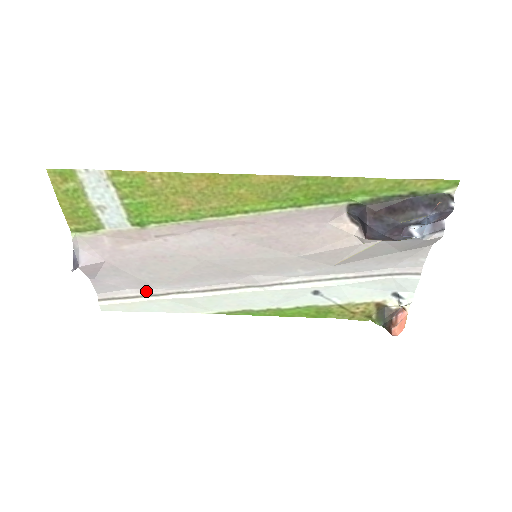
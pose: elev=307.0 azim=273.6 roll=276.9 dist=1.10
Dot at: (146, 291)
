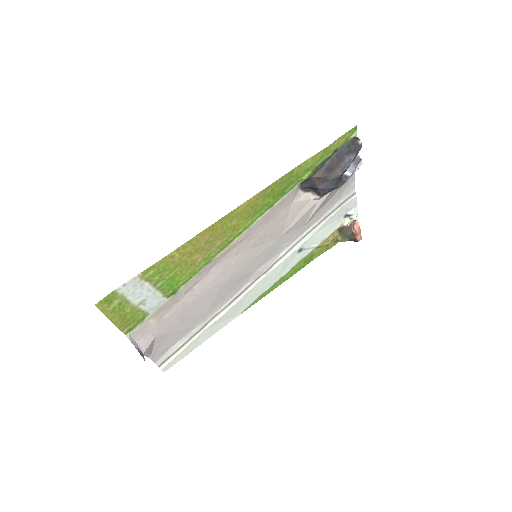
Dot at: (190, 334)
